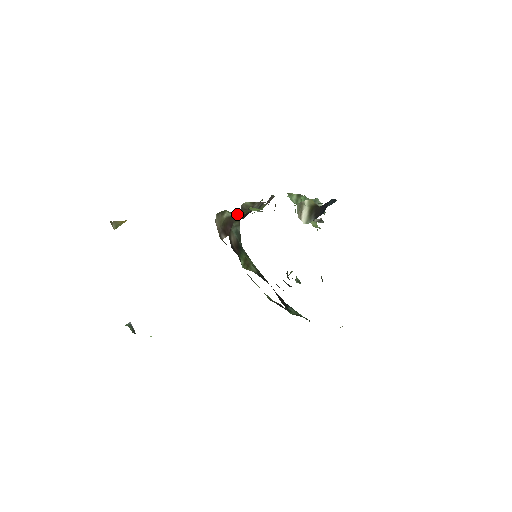
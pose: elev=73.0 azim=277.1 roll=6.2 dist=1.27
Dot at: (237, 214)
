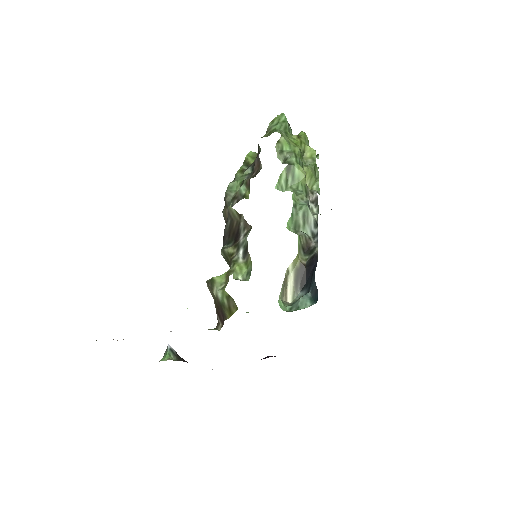
Dot at: (225, 309)
